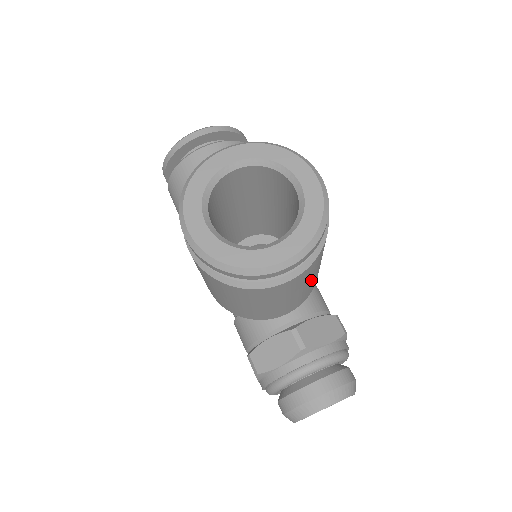
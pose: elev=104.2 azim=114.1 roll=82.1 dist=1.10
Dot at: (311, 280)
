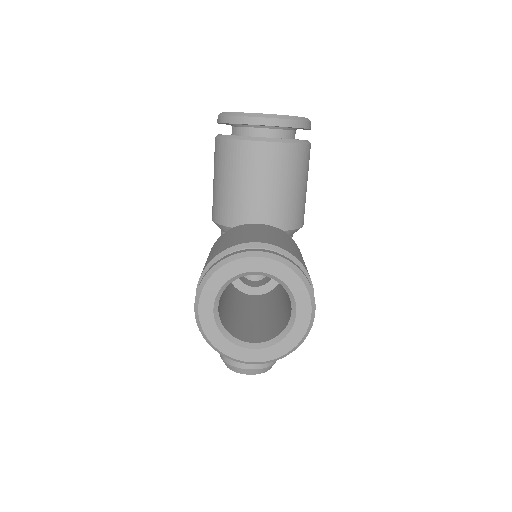
Dot at: occluded
